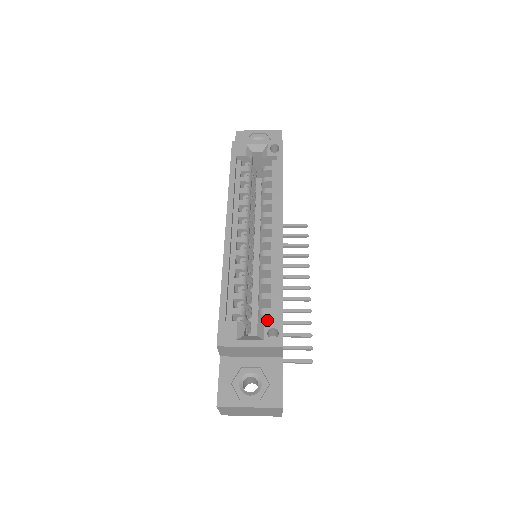
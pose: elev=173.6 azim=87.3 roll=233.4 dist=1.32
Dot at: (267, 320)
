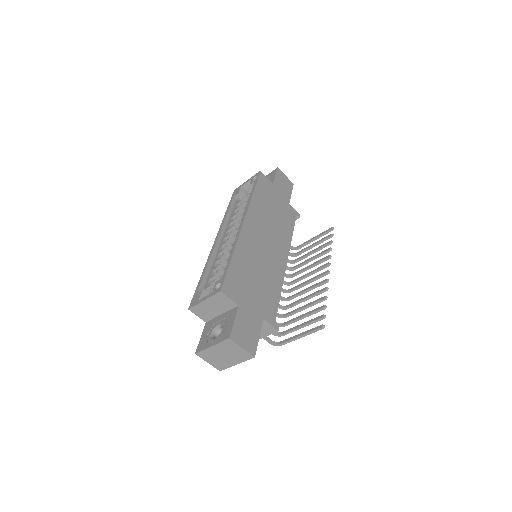
Dot at: occluded
